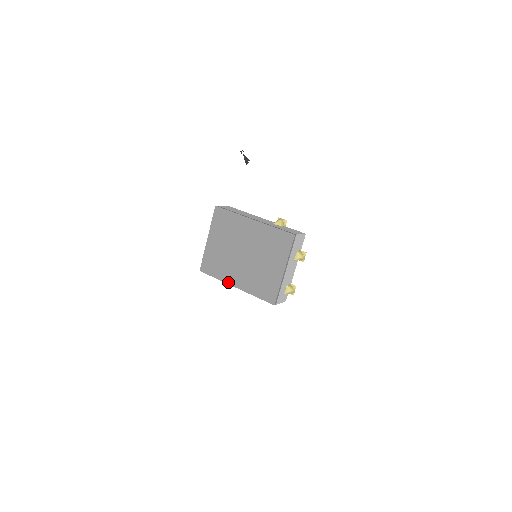
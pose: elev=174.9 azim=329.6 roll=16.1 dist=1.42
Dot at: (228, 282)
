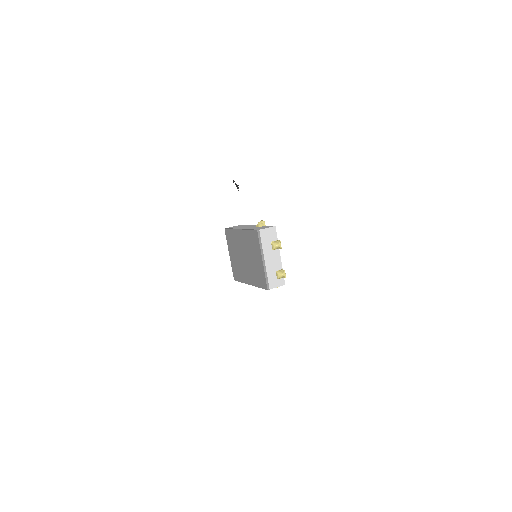
Dot at: (246, 282)
